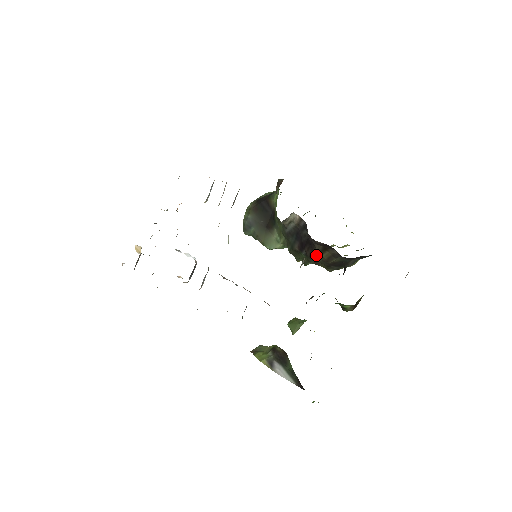
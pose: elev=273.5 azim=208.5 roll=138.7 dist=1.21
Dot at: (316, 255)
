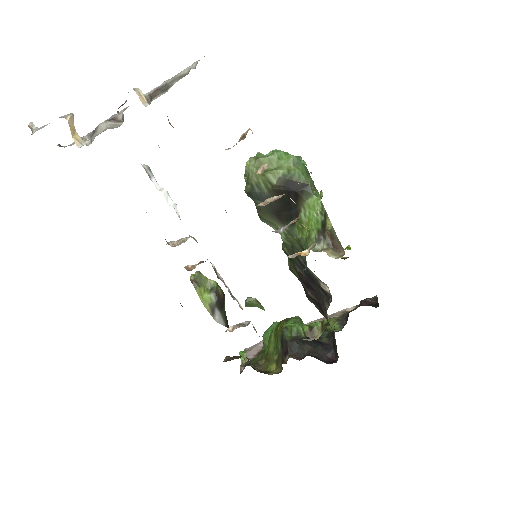
Dot at: (315, 305)
